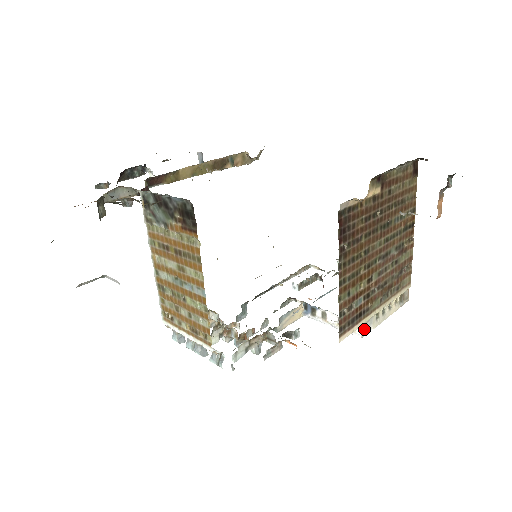
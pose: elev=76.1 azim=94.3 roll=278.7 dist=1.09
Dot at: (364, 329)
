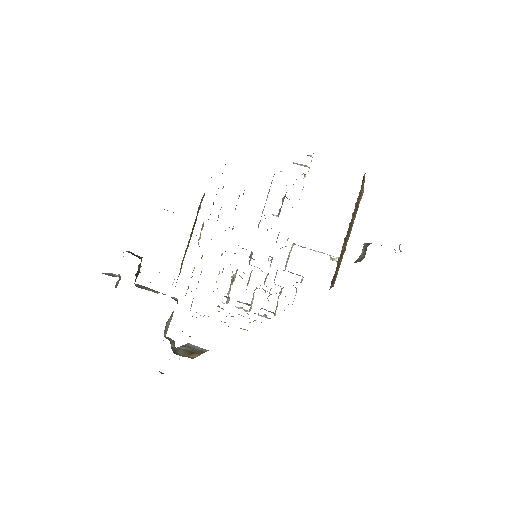
Dot at: occluded
